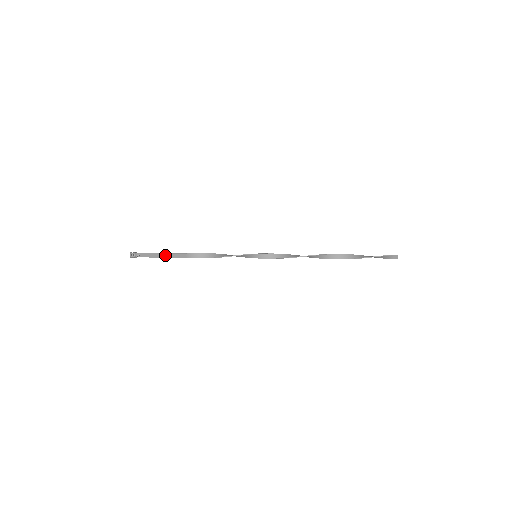
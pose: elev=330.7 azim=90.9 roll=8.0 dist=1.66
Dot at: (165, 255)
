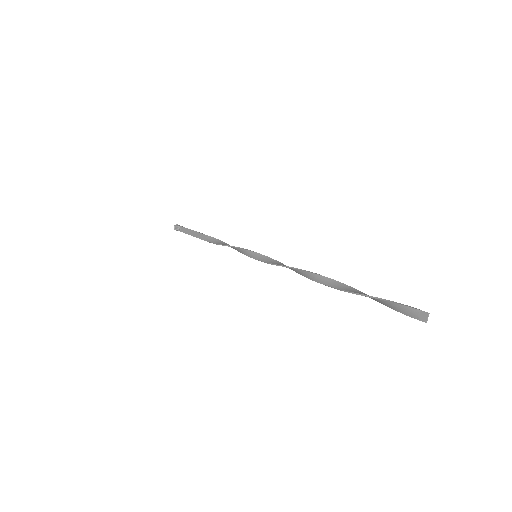
Dot at: (195, 233)
